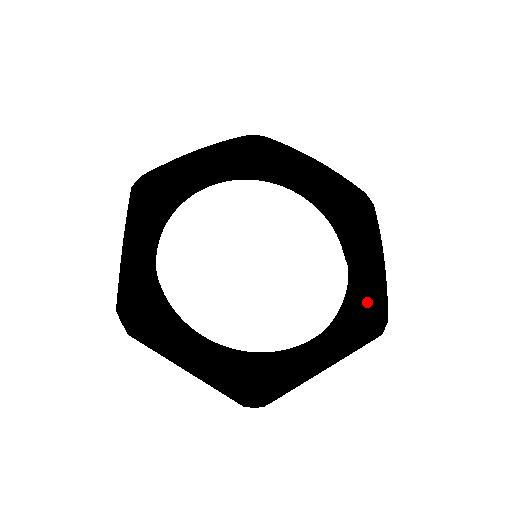
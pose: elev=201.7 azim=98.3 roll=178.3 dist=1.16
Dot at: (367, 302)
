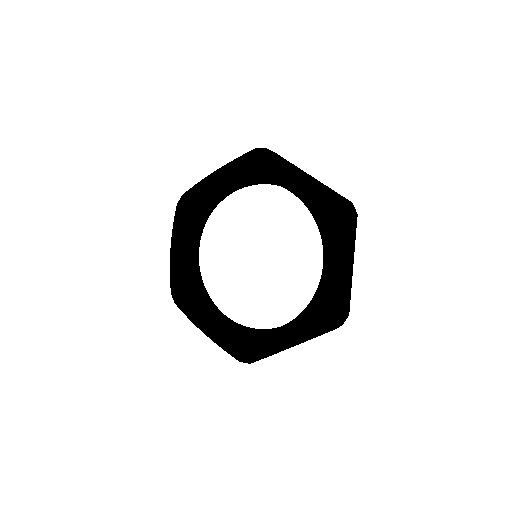
Dot at: (324, 304)
